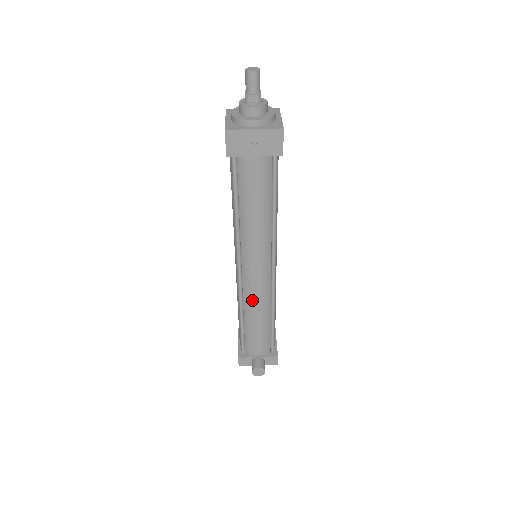
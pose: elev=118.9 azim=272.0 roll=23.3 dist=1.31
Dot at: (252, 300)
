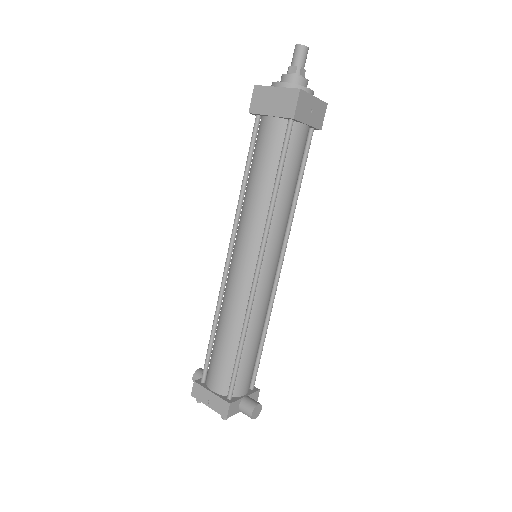
Dot at: (260, 308)
